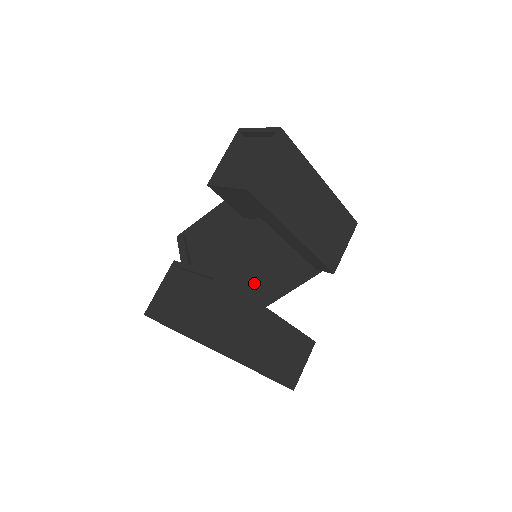
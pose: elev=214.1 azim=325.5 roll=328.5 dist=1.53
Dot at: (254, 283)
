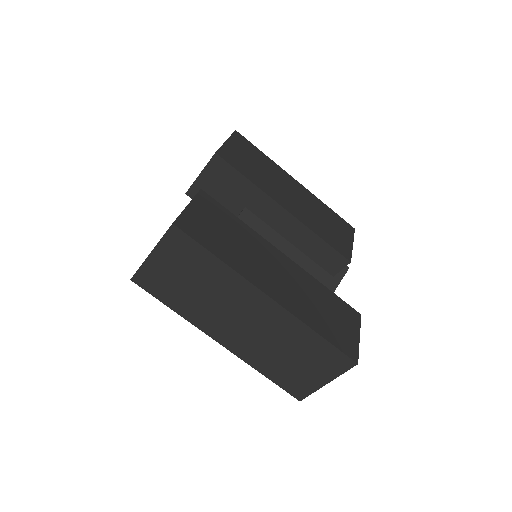
Dot at: occluded
